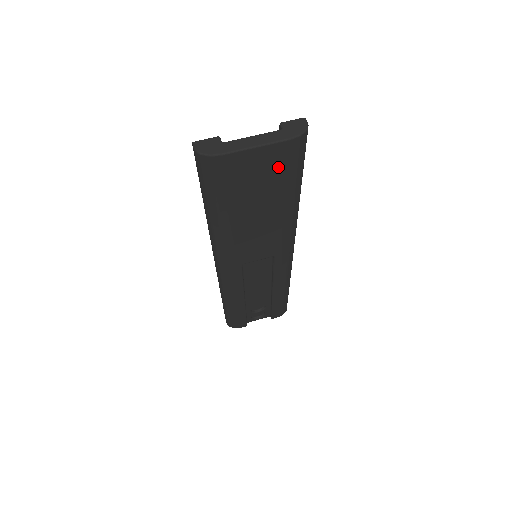
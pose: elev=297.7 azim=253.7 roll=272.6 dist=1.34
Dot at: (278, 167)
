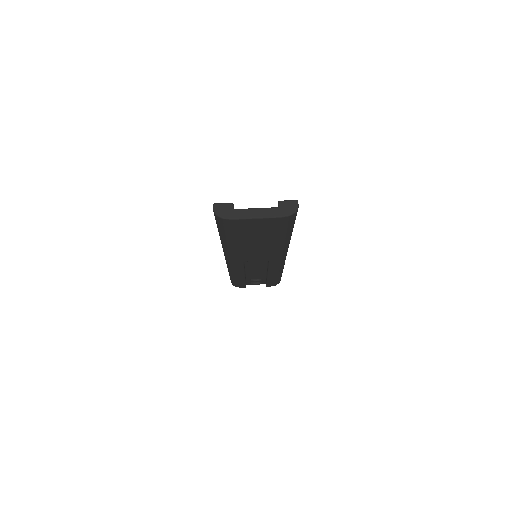
Dot at: (272, 227)
